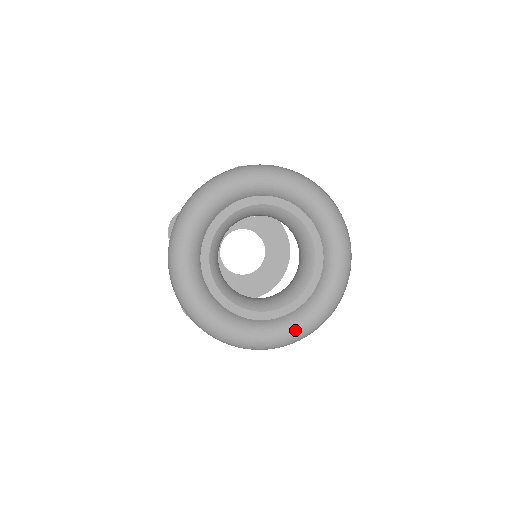
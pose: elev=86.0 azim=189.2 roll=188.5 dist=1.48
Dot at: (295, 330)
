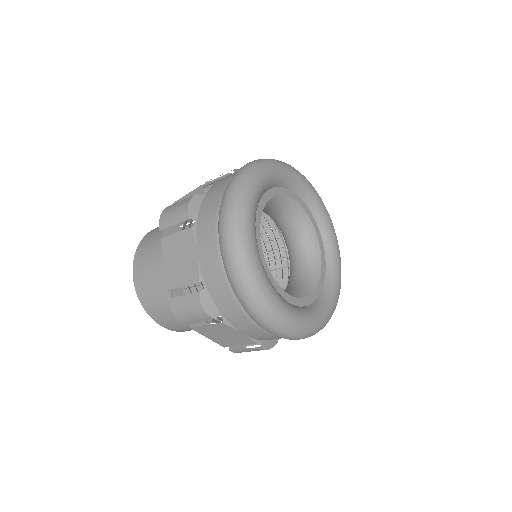
Dot at: (323, 317)
